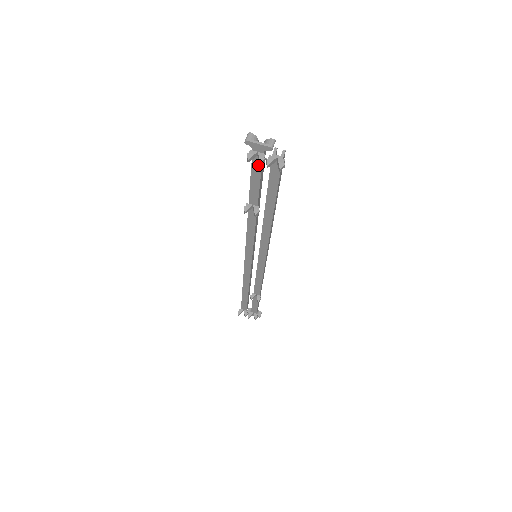
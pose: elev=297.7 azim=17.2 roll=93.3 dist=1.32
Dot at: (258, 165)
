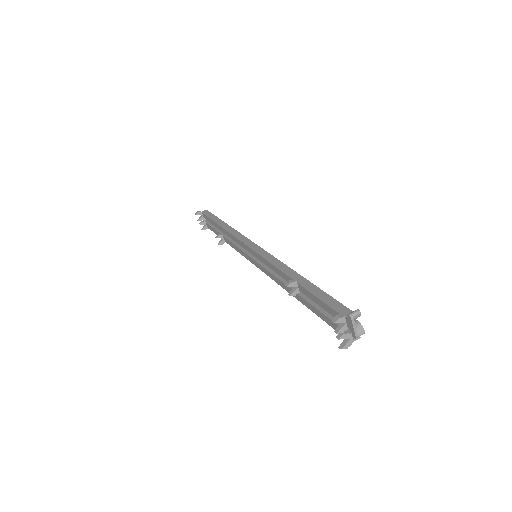
Dot at: (335, 315)
